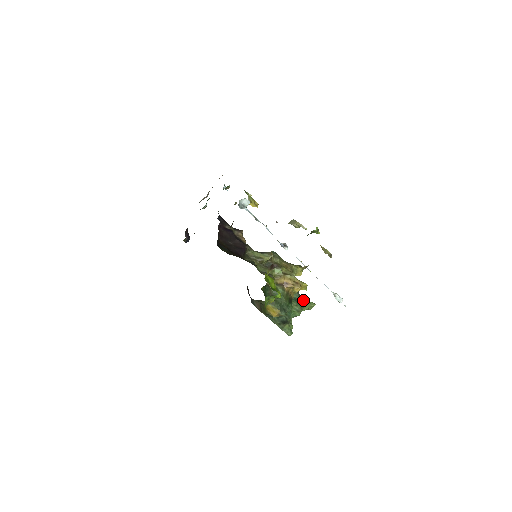
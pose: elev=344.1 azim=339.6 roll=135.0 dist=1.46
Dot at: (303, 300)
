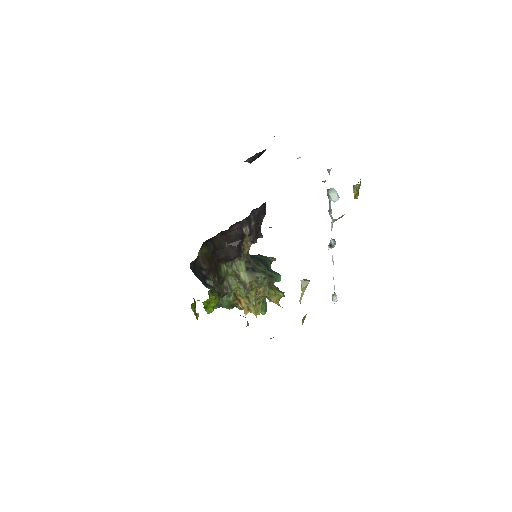
Dot at: occluded
